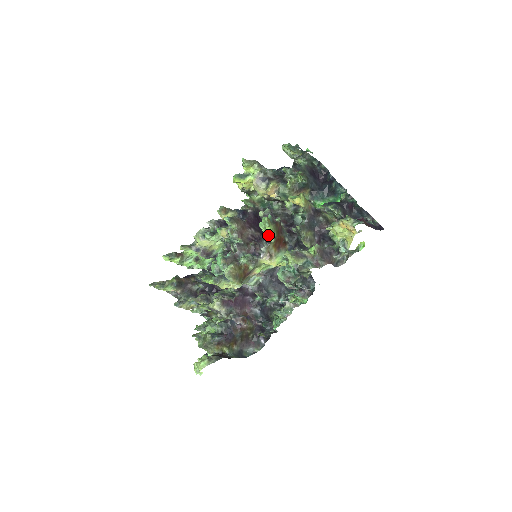
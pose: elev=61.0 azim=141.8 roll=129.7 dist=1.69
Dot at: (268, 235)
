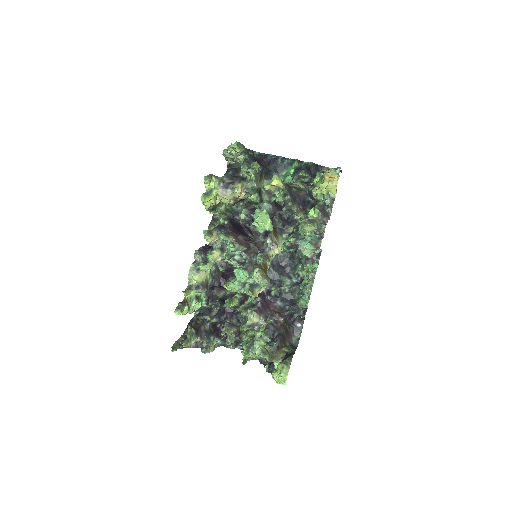
Dot at: (267, 226)
